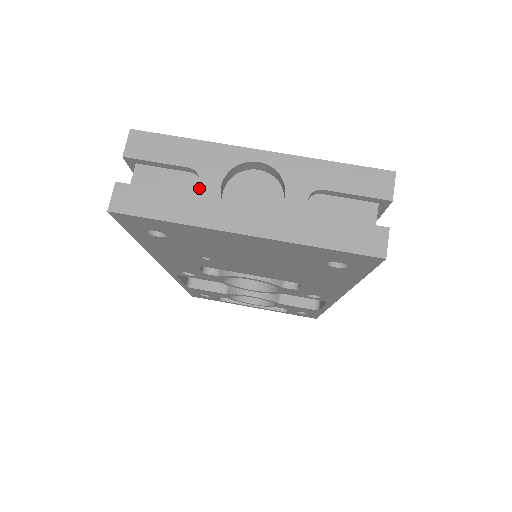
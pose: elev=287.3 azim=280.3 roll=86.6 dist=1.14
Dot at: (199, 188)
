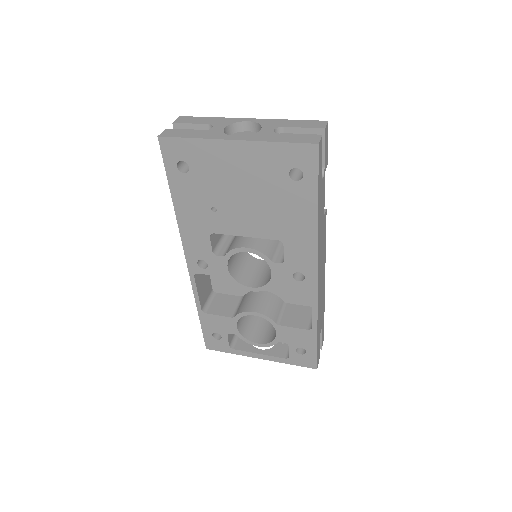
Dot at: (212, 129)
